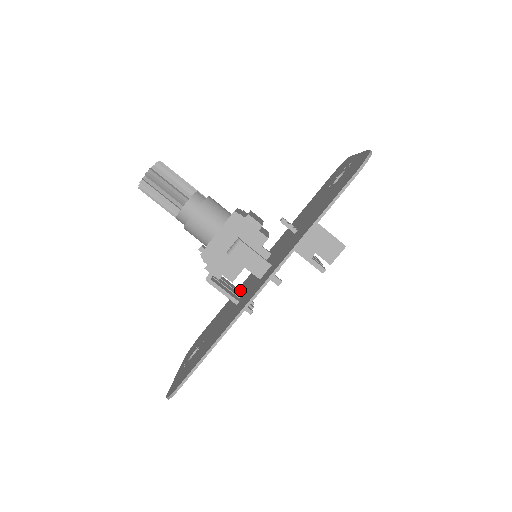
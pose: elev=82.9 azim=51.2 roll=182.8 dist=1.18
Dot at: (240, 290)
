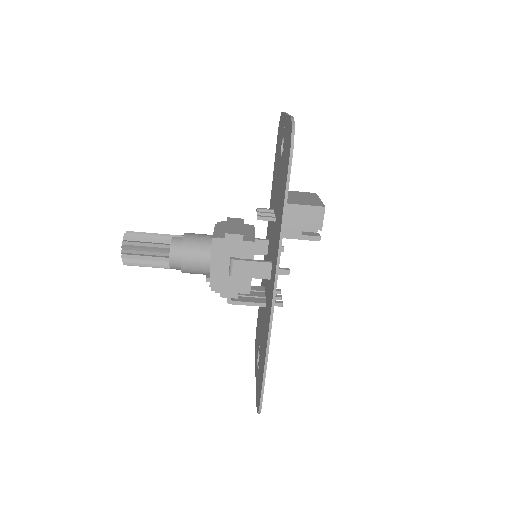
Dot at: (263, 283)
